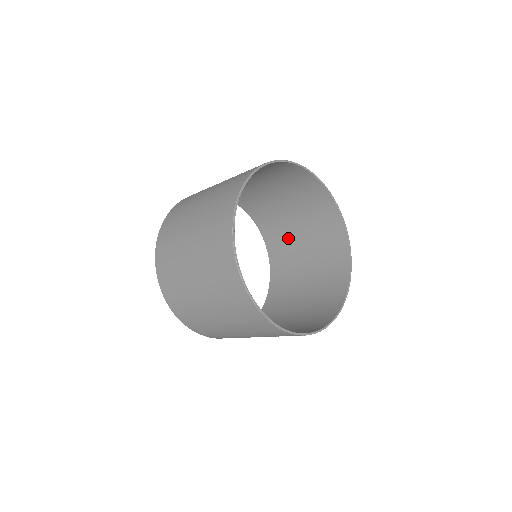
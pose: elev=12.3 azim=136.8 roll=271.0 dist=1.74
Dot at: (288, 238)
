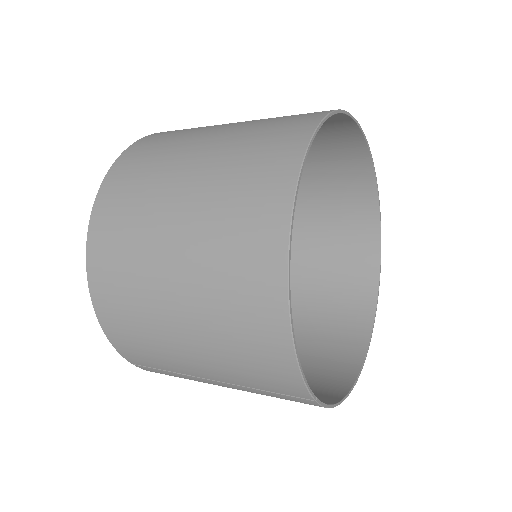
Dot at: occluded
